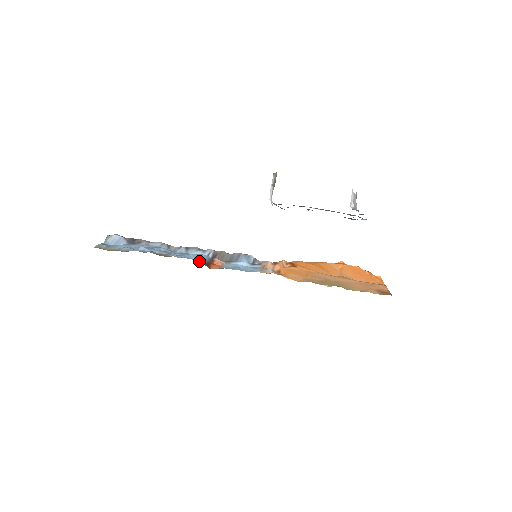
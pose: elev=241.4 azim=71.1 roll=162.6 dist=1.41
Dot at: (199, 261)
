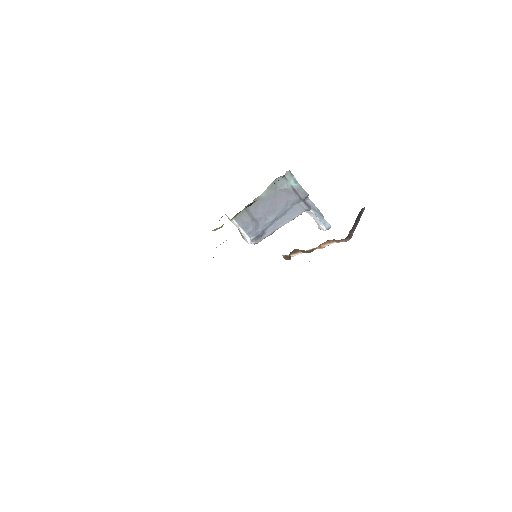
Dot at: occluded
